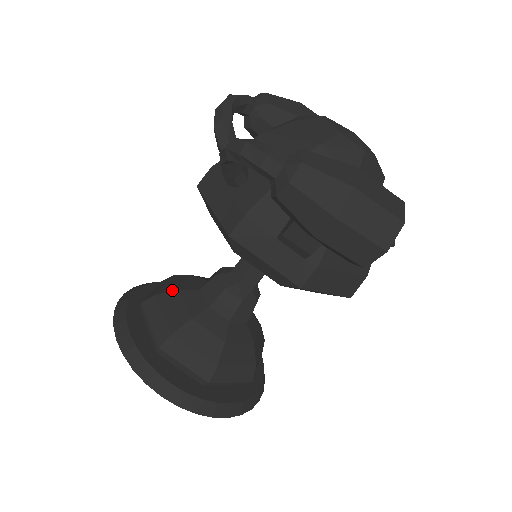
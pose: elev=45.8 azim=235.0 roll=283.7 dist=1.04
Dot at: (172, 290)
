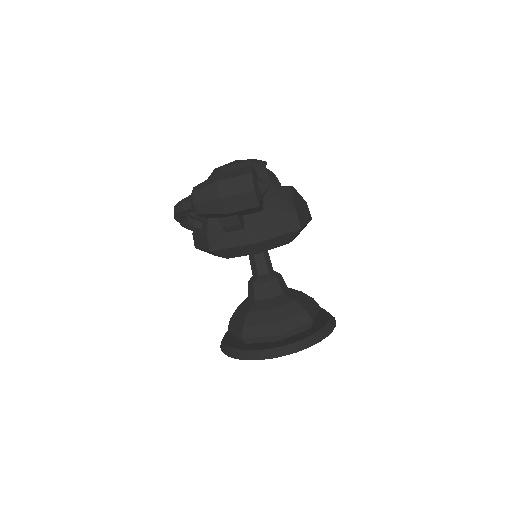
Dot at: (236, 310)
